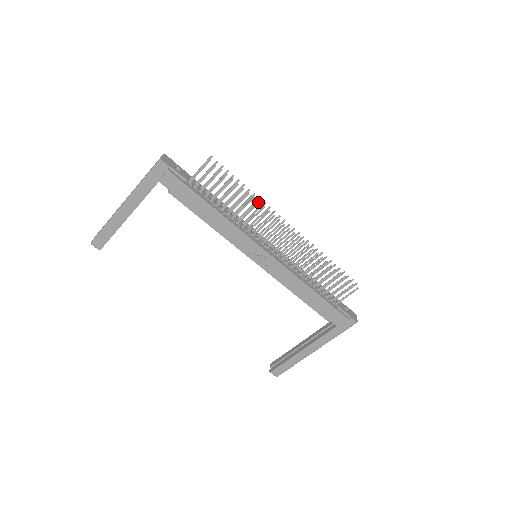
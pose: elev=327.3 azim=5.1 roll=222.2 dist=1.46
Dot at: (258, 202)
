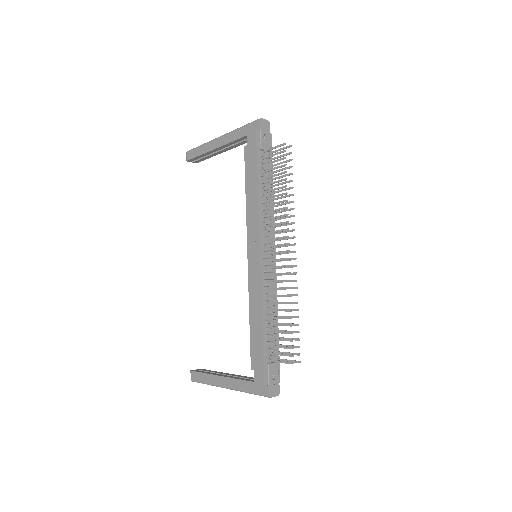
Dot at: (287, 207)
